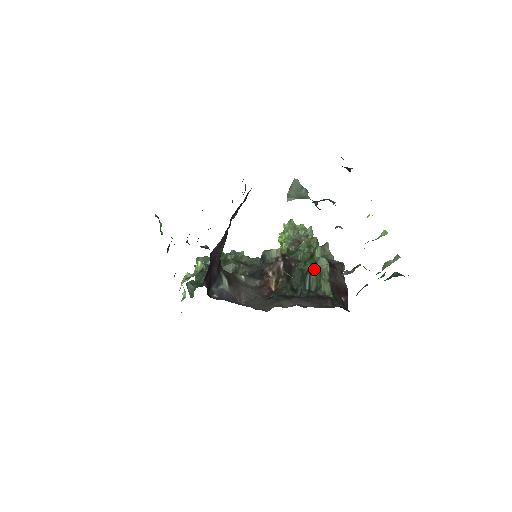
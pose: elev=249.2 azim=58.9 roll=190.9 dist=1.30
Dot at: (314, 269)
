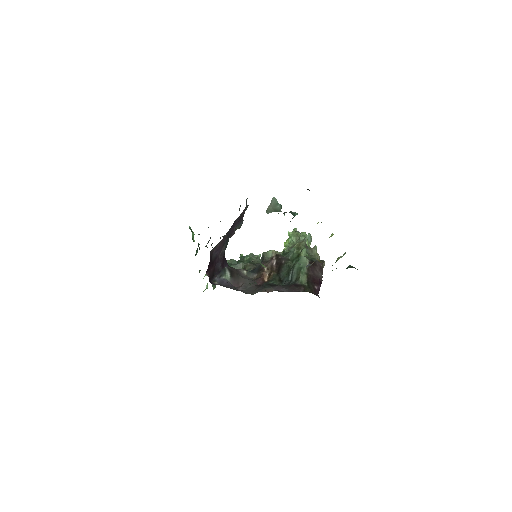
Dot at: (296, 265)
